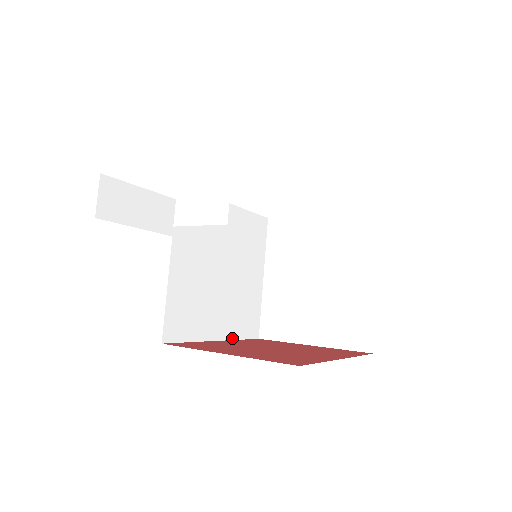
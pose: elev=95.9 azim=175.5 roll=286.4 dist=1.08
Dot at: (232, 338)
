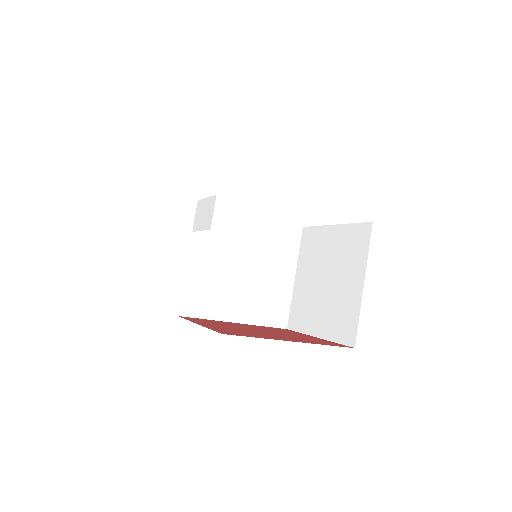
Dot at: (253, 323)
